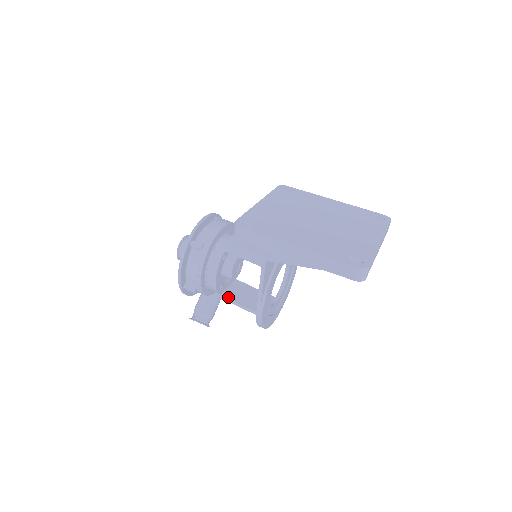
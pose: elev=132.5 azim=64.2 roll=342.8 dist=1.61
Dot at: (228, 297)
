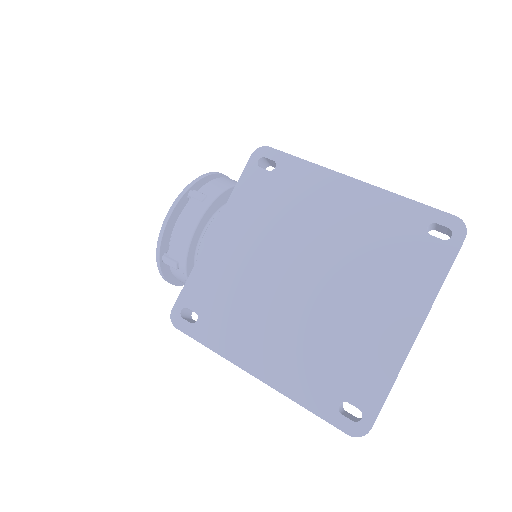
Dot at: occluded
